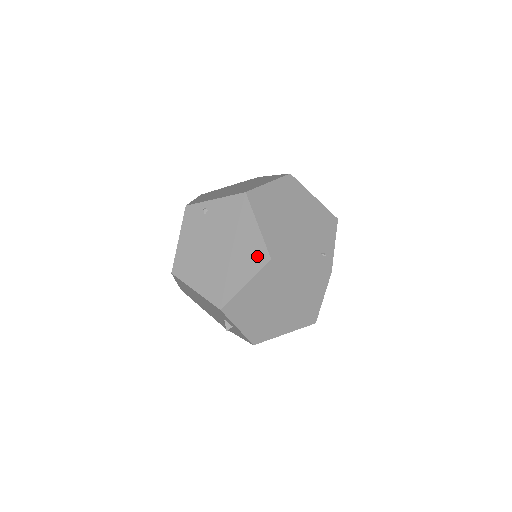
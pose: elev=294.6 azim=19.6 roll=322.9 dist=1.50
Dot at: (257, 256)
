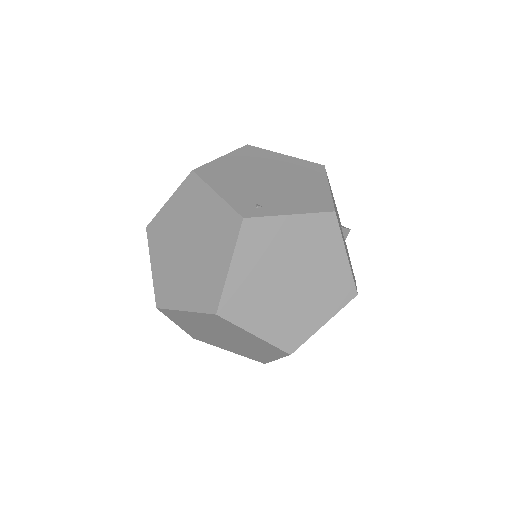
Dot at: occluded
